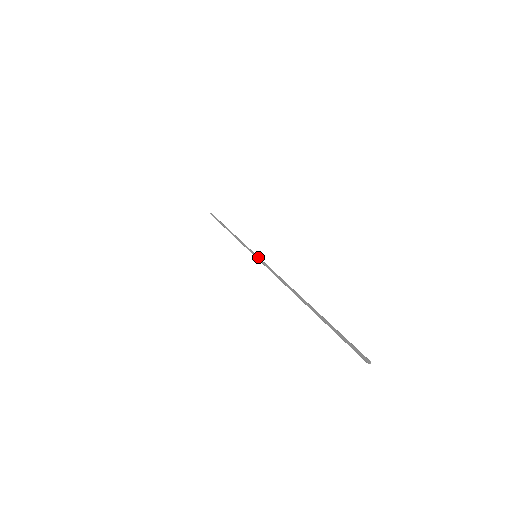
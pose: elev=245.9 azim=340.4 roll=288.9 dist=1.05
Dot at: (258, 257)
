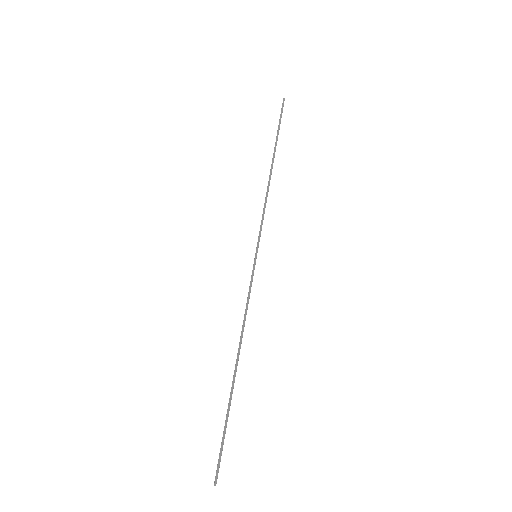
Dot at: (254, 263)
